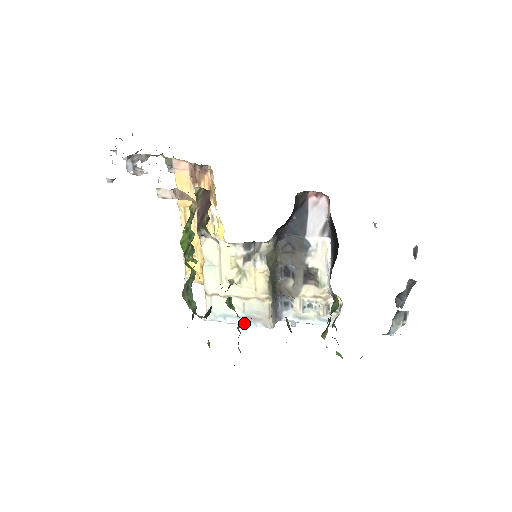
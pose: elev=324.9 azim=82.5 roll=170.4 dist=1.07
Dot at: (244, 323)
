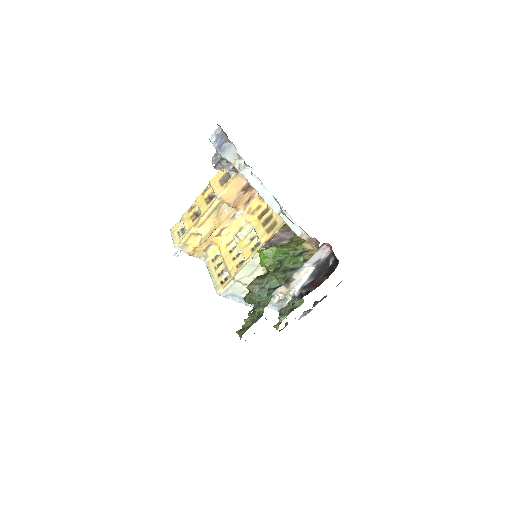
Dot at: (241, 302)
